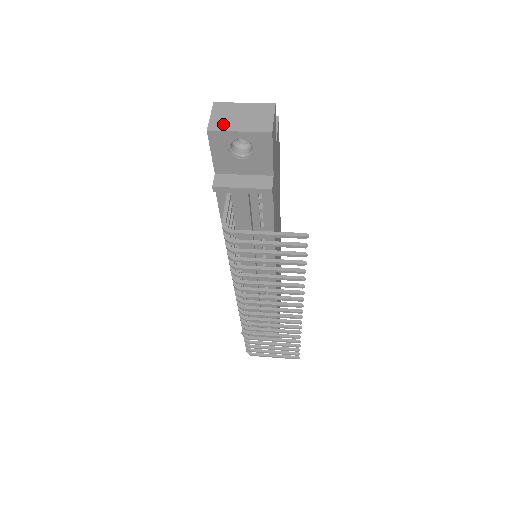
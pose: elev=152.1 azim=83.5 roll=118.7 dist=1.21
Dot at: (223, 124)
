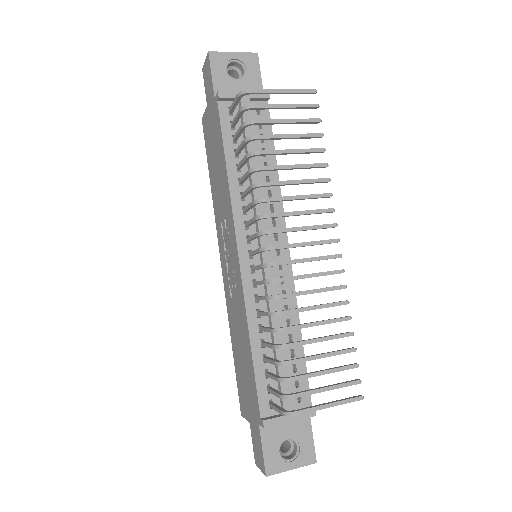
Dot at: (218, 56)
